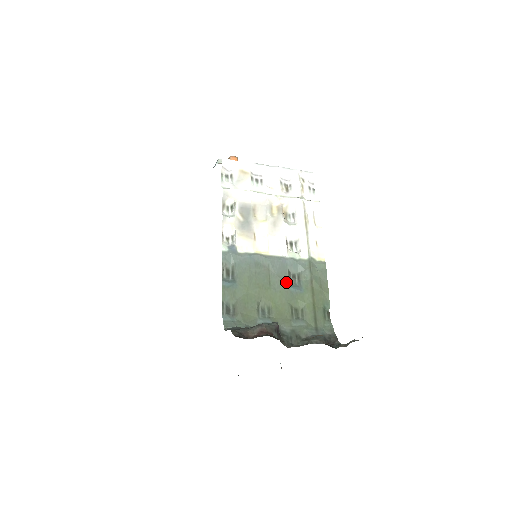
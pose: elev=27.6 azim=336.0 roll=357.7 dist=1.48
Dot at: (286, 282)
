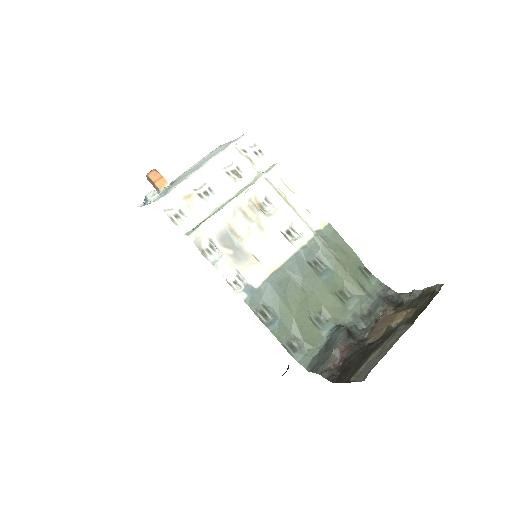
Dot at: (315, 276)
